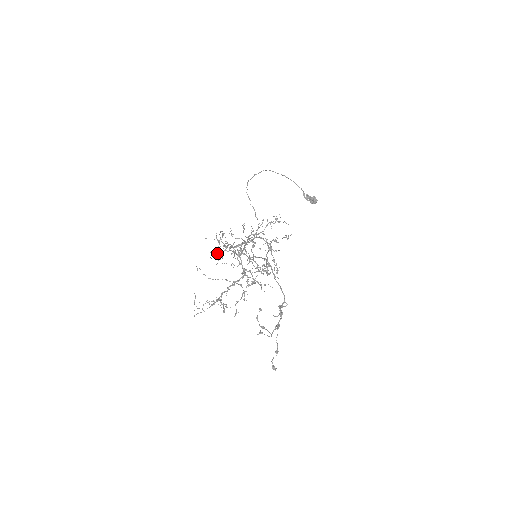
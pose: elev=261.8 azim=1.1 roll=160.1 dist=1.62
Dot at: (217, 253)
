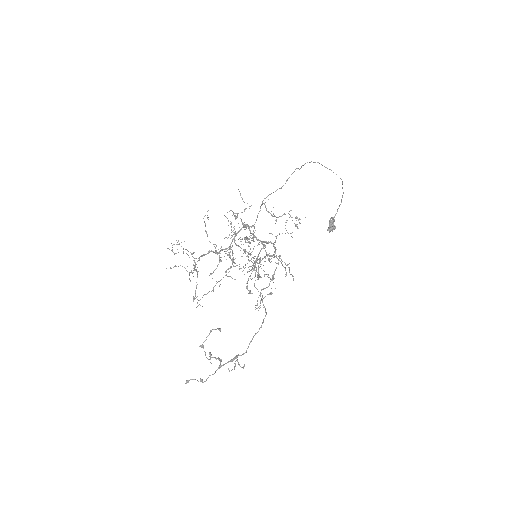
Dot at: occluded
